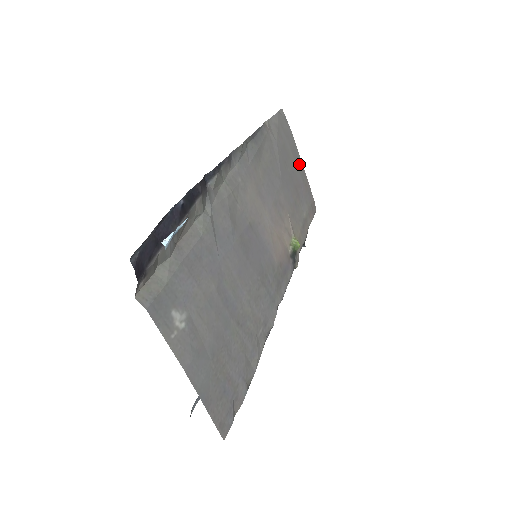
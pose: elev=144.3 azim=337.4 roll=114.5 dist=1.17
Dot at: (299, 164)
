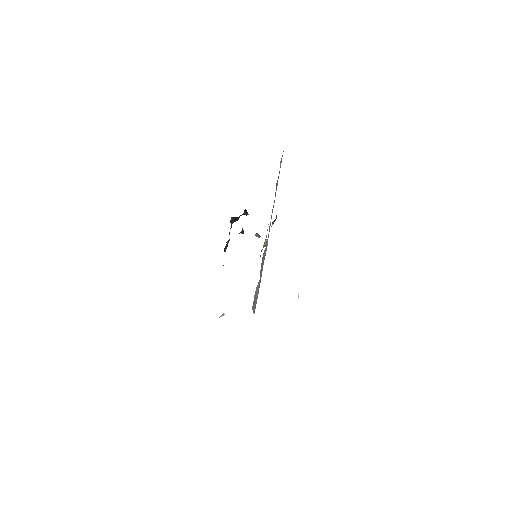
Dot at: occluded
